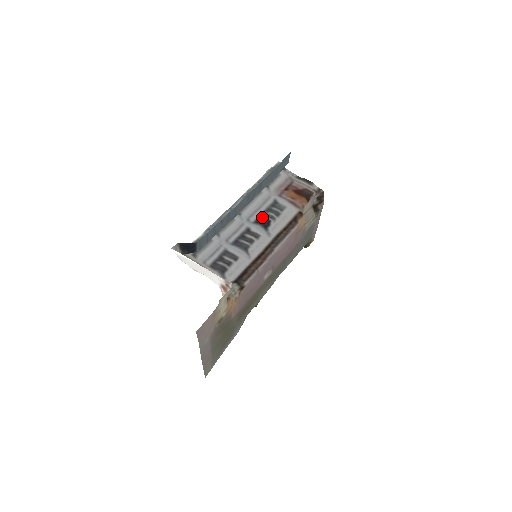
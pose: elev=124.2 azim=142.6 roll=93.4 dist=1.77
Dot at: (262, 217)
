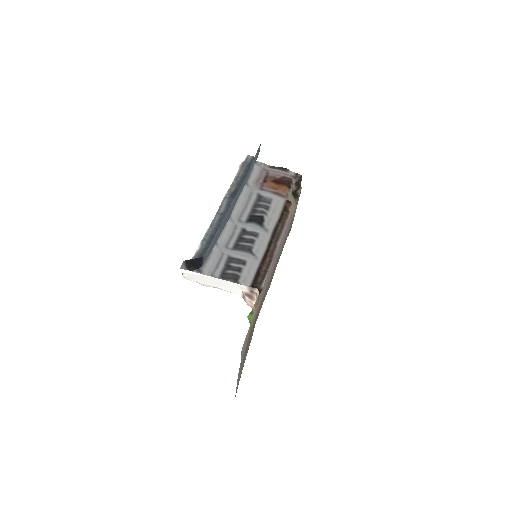
Dot at: (253, 214)
